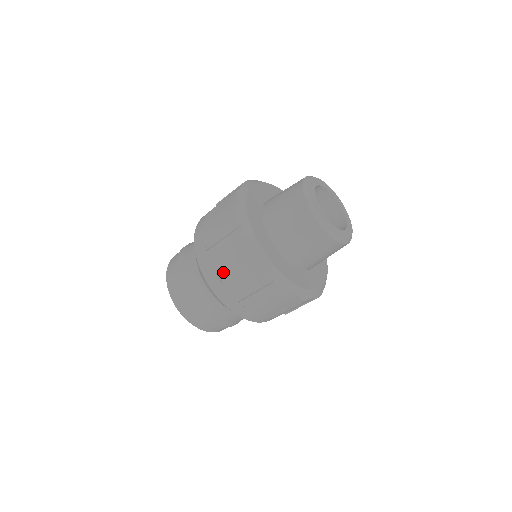
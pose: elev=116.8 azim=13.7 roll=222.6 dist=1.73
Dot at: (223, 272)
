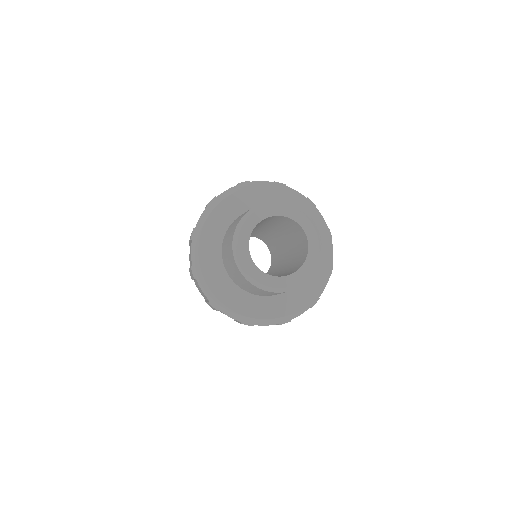
Dot at: occluded
